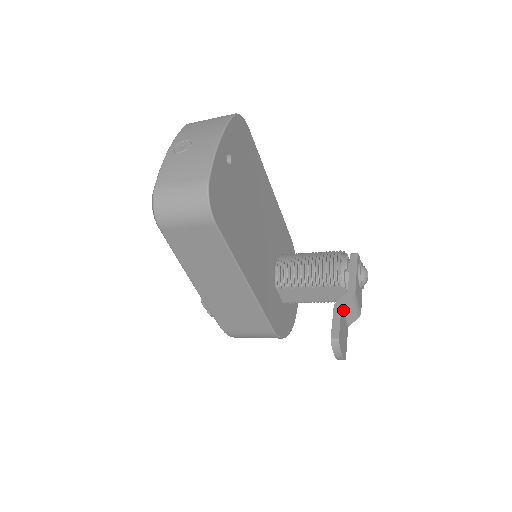
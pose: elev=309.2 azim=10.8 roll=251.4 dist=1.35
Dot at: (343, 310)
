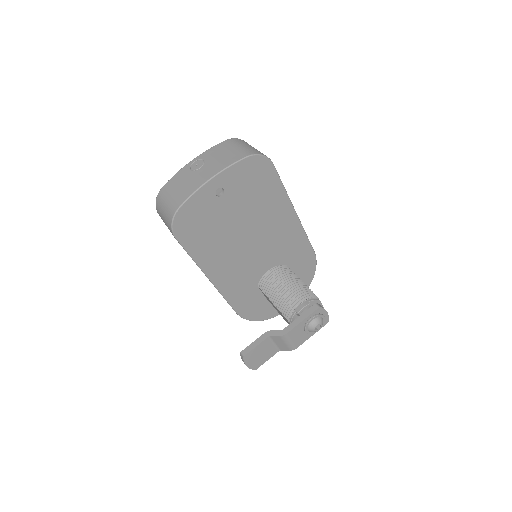
Dot at: (271, 339)
